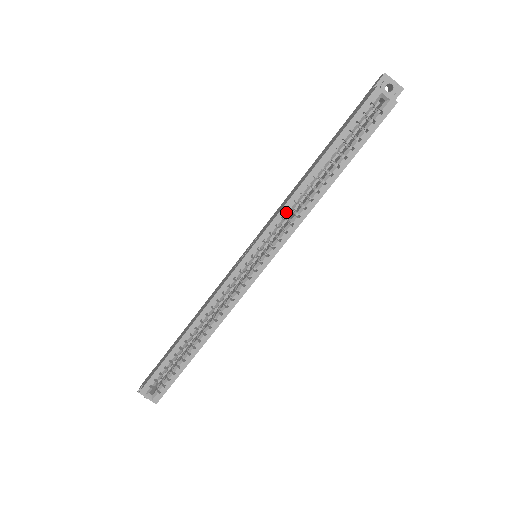
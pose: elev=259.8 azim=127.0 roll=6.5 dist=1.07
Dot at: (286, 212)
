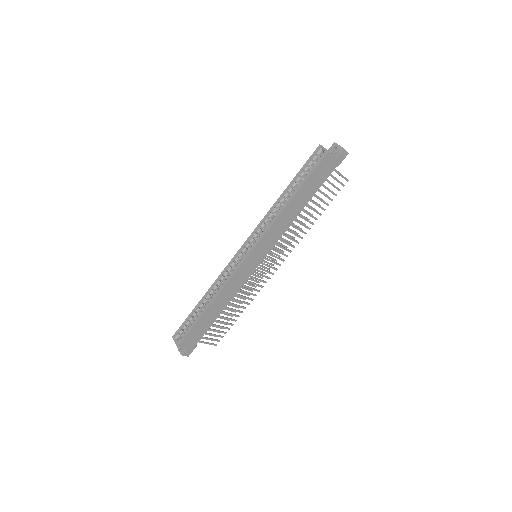
Dot at: (266, 219)
